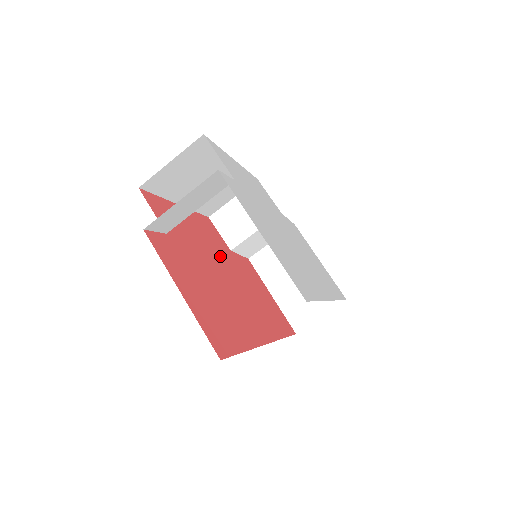
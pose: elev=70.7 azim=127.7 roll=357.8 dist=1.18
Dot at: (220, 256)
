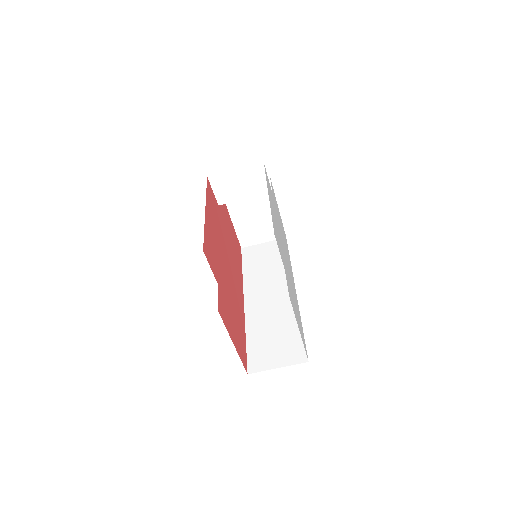
Dot at: (221, 236)
